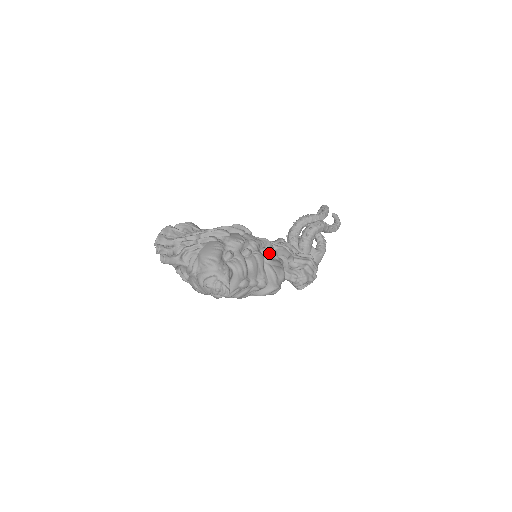
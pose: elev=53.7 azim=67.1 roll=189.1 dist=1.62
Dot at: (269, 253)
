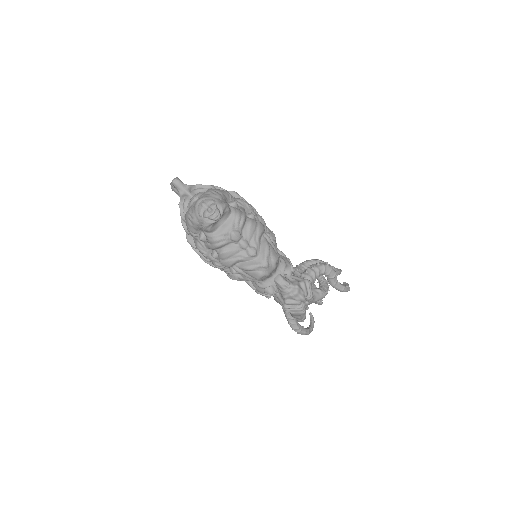
Dot at: occluded
